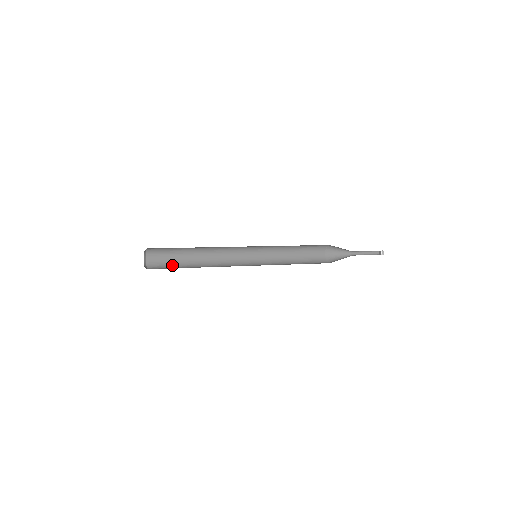
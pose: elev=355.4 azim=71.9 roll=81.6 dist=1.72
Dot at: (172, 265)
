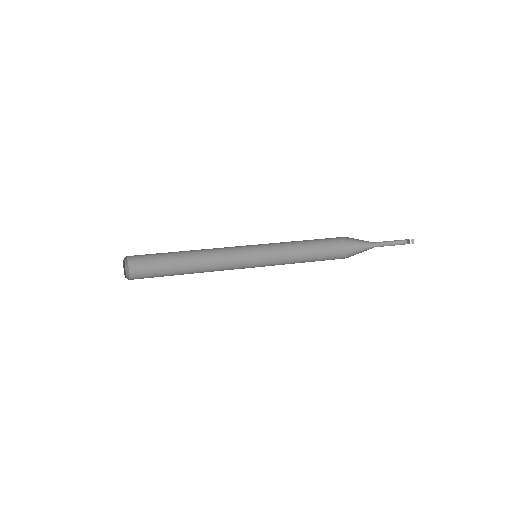
Dot at: (158, 269)
